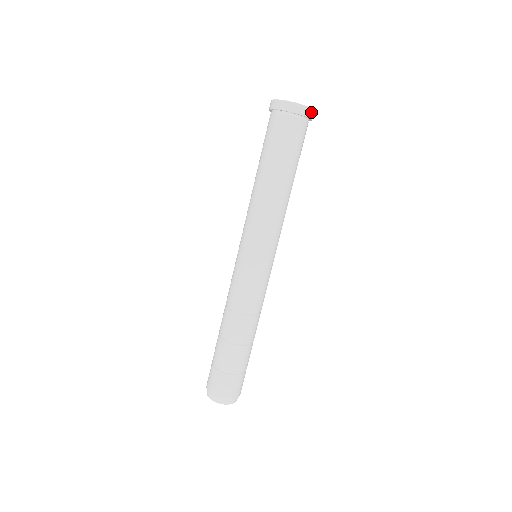
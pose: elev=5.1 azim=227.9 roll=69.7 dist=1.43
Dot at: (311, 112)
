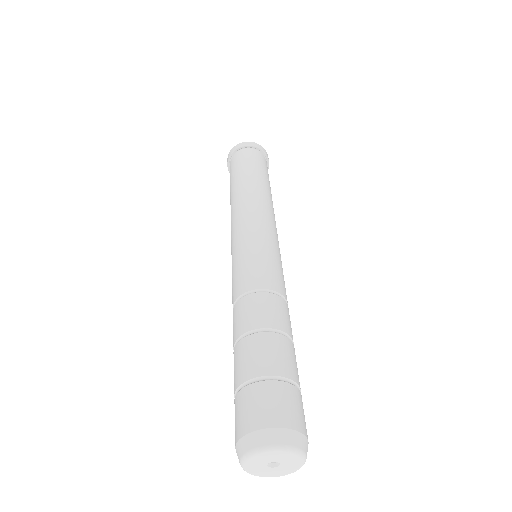
Dot at: (258, 146)
